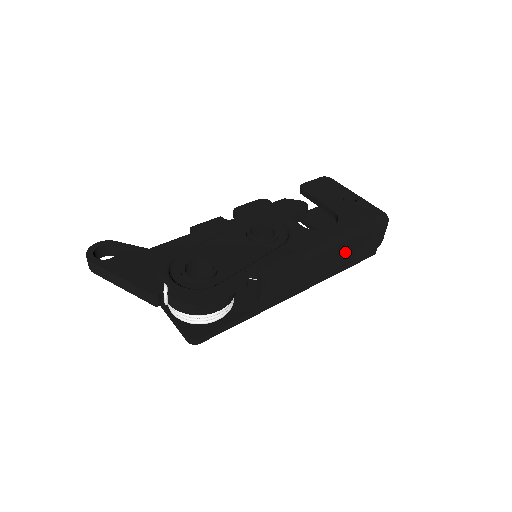
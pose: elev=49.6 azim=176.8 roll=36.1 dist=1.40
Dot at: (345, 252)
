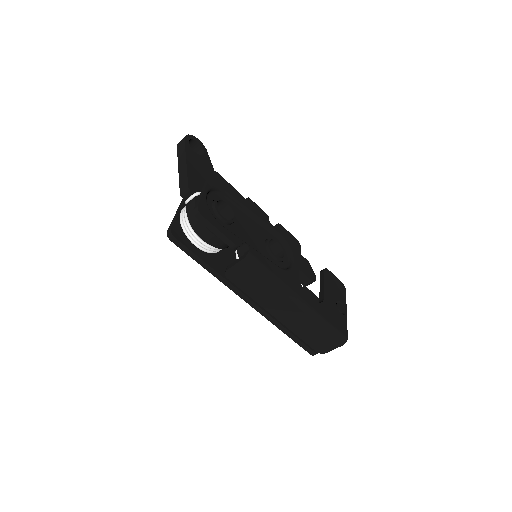
Dot at: (300, 322)
